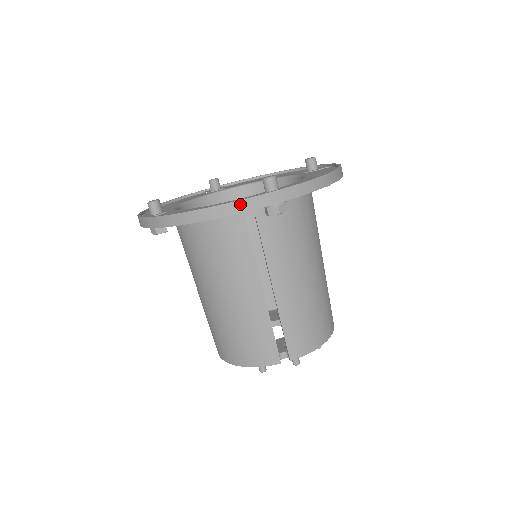
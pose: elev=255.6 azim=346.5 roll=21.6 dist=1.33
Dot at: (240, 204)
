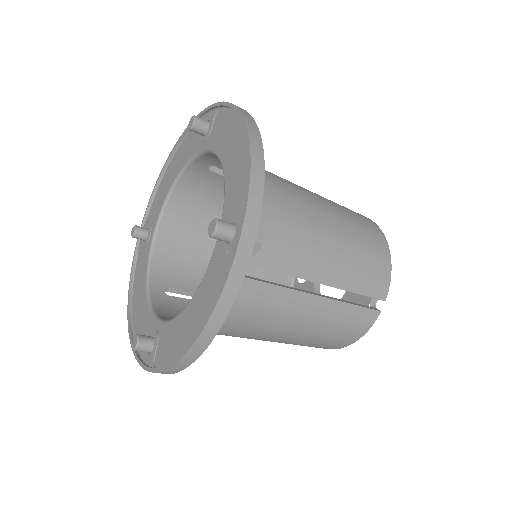
Dot at: (227, 291)
